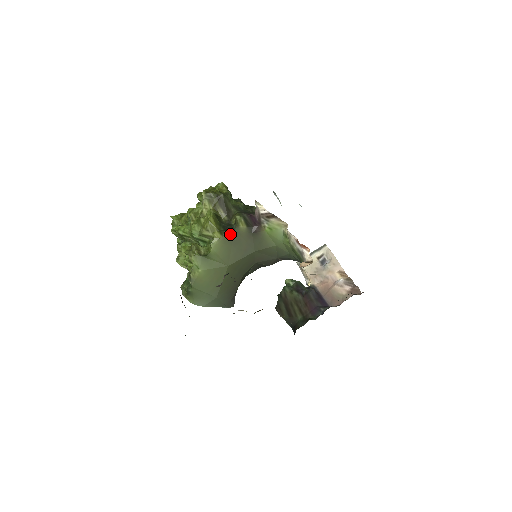
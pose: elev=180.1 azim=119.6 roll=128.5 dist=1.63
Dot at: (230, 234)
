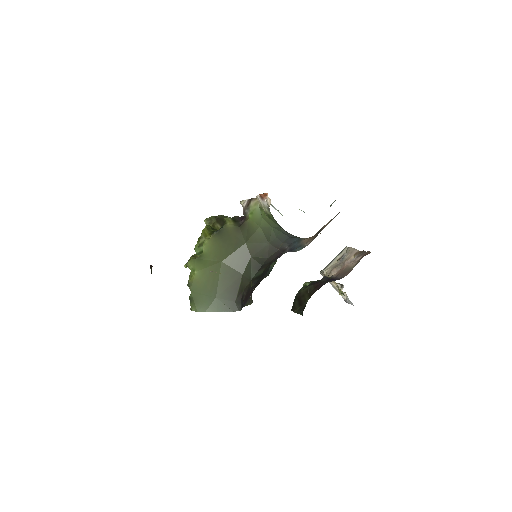
Dot at: (219, 232)
